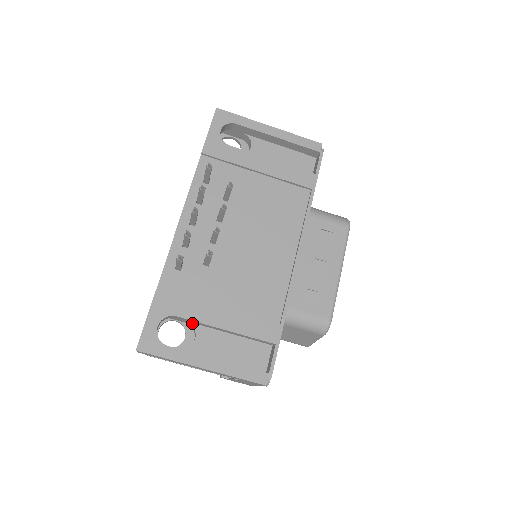
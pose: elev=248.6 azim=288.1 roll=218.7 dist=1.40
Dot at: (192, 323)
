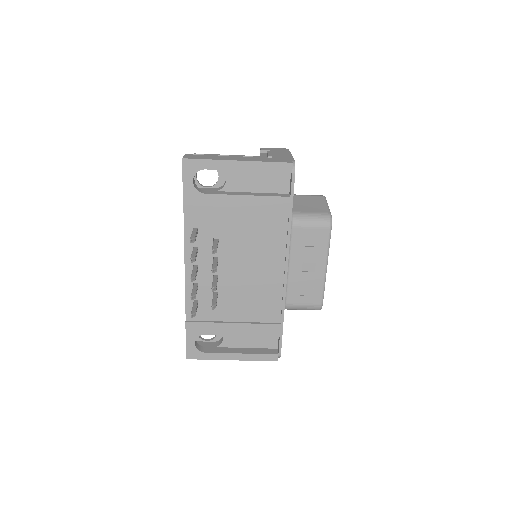
Dot at: occluded
